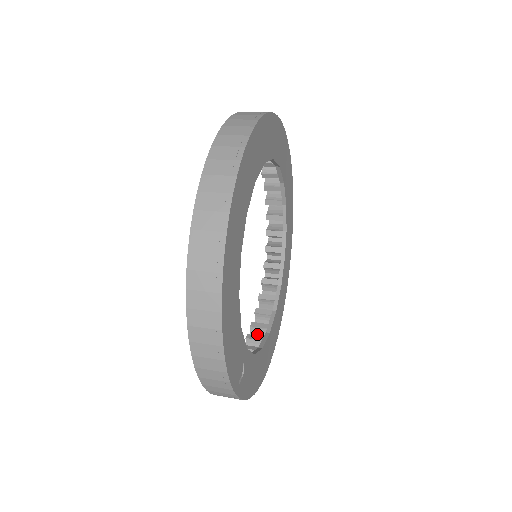
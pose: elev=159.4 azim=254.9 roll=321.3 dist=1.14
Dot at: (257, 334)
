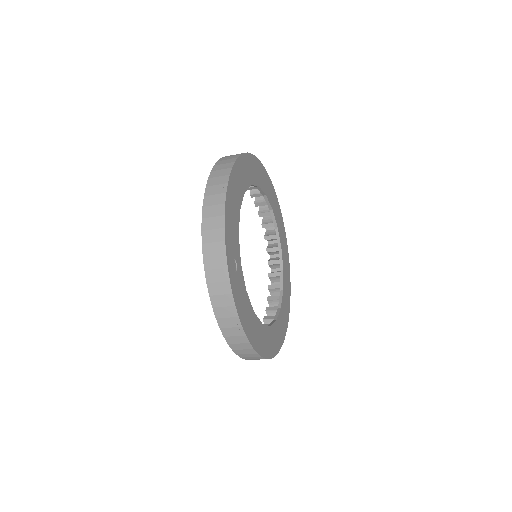
Dot at: occluded
